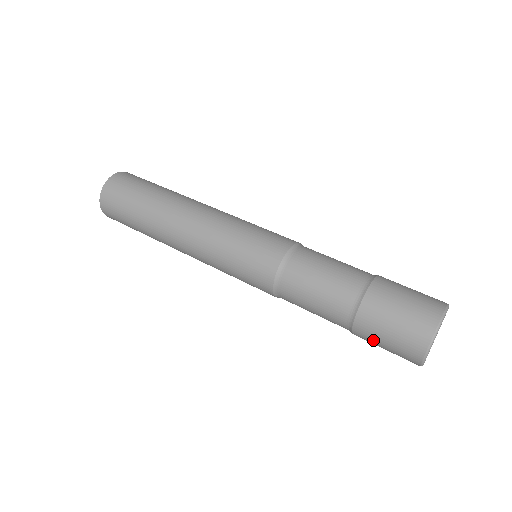
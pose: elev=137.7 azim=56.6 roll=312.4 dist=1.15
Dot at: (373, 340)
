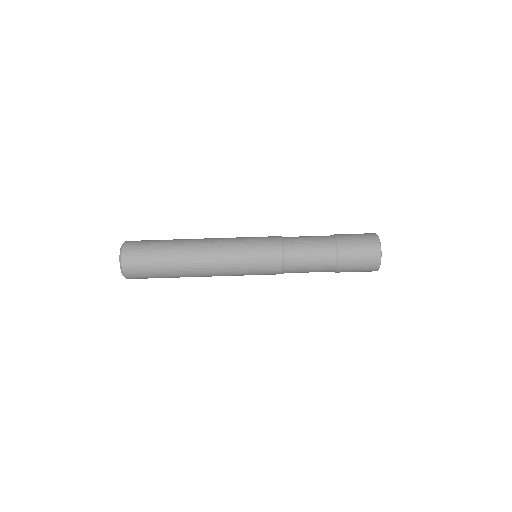
Dot at: occluded
